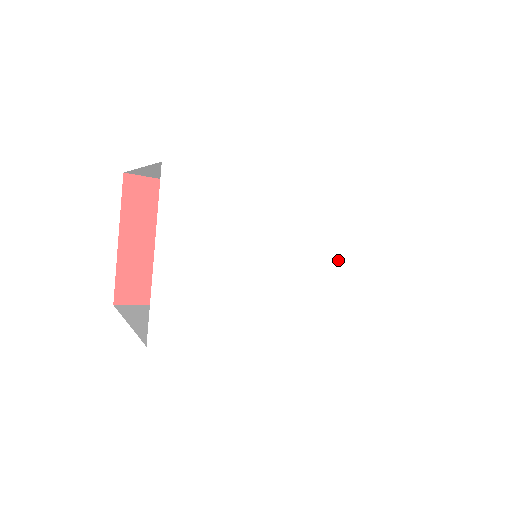
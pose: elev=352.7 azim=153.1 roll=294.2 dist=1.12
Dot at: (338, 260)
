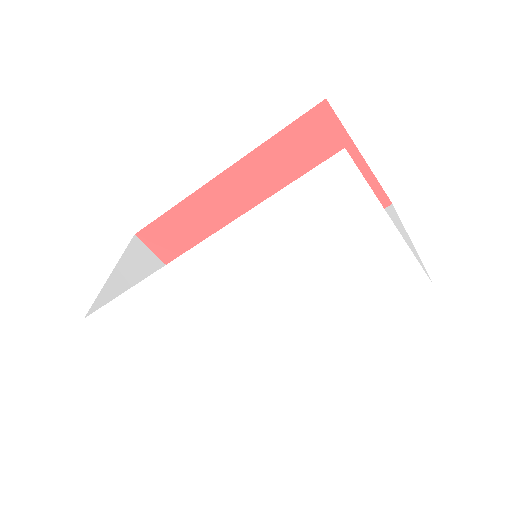
Dot at: (292, 269)
